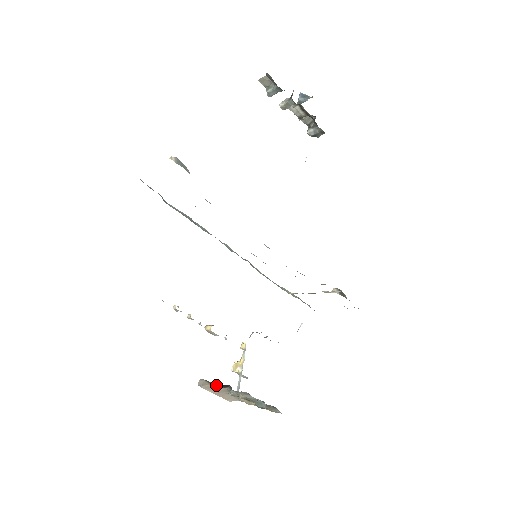
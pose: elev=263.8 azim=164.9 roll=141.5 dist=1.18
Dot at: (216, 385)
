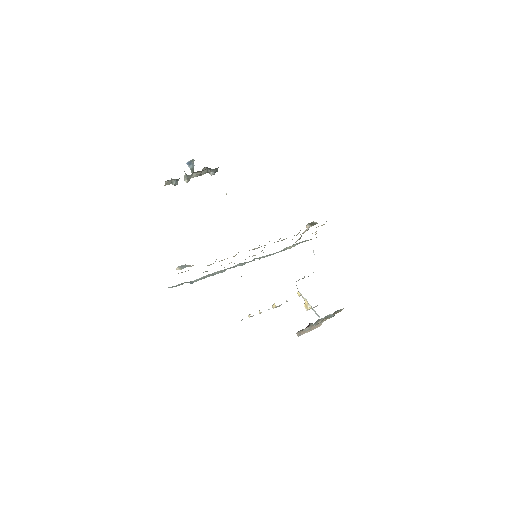
Dot at: (305, 329)
